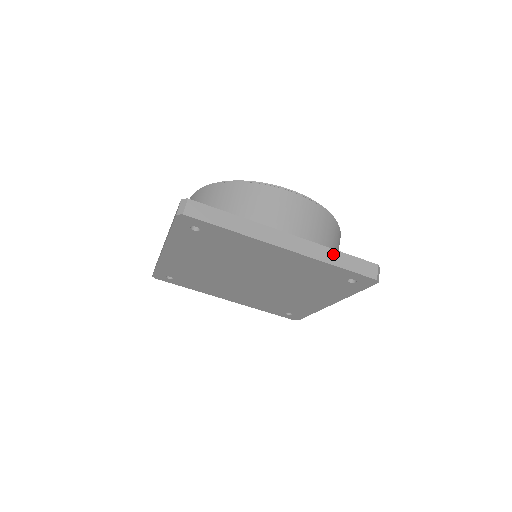
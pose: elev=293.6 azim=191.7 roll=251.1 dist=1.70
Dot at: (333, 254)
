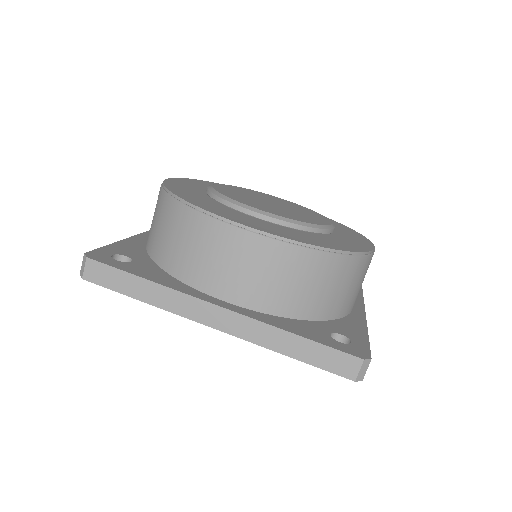
Dot at: occluded
